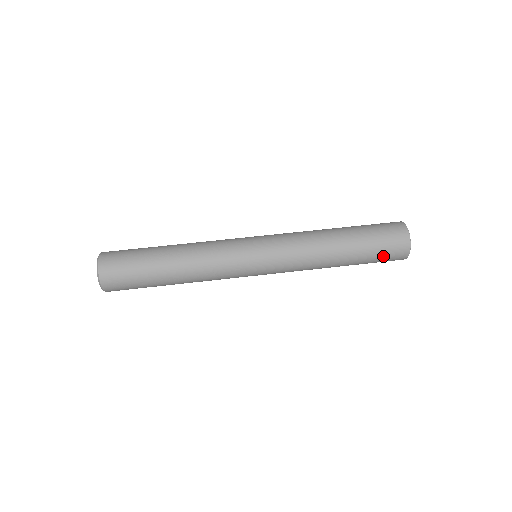
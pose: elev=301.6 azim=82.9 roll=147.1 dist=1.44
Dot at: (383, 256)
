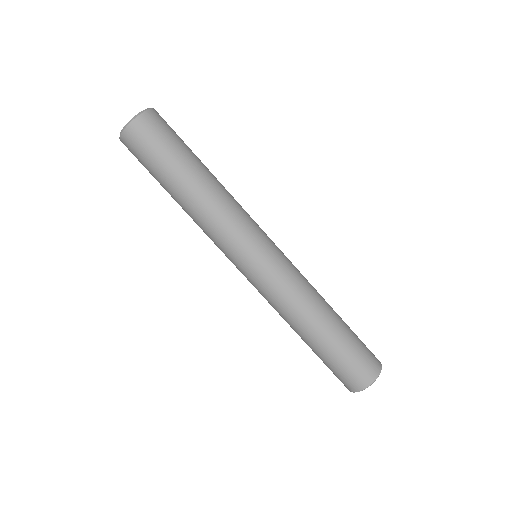
Dot at: occluded
